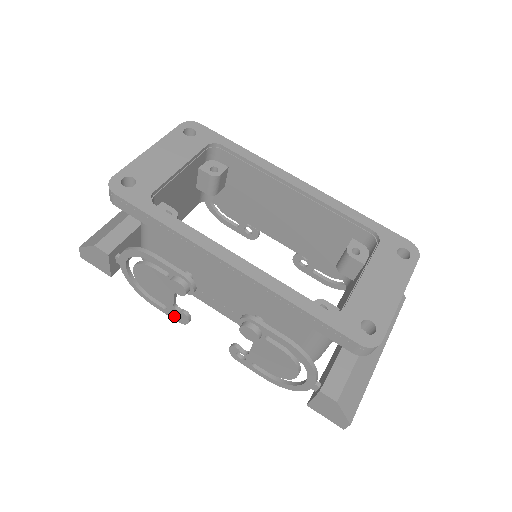
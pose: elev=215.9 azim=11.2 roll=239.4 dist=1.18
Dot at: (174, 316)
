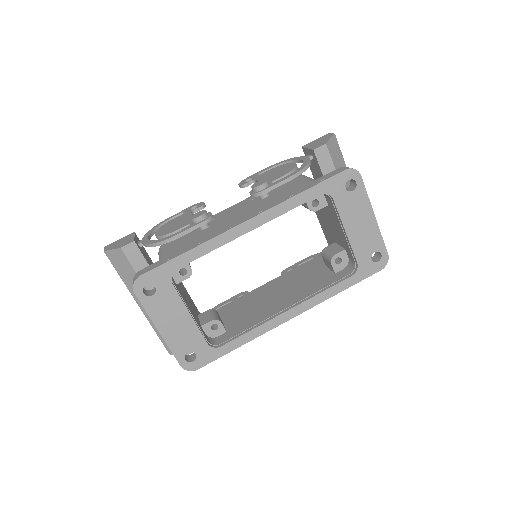
Dot at: occluded
